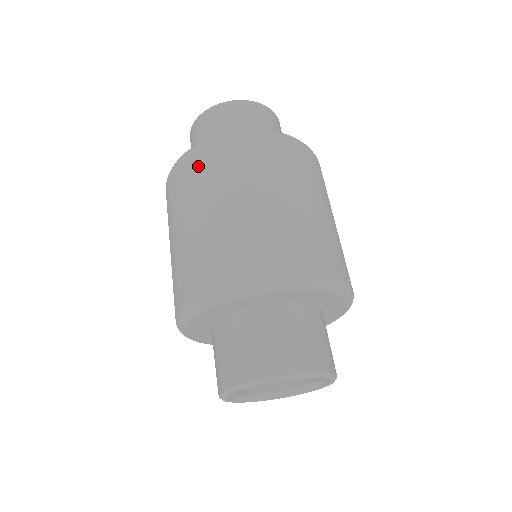
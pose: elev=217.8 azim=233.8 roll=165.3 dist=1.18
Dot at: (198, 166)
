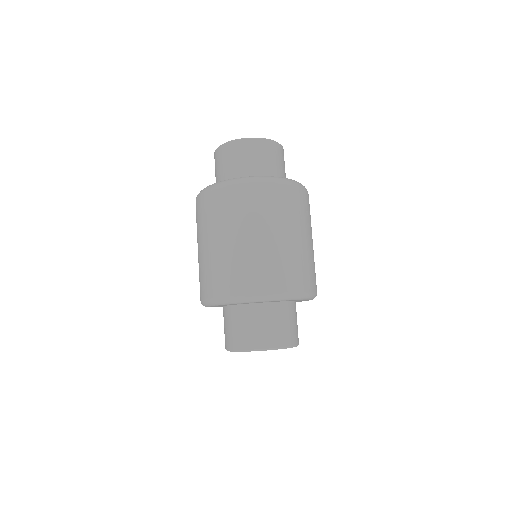
Dot at: (251, 199)
